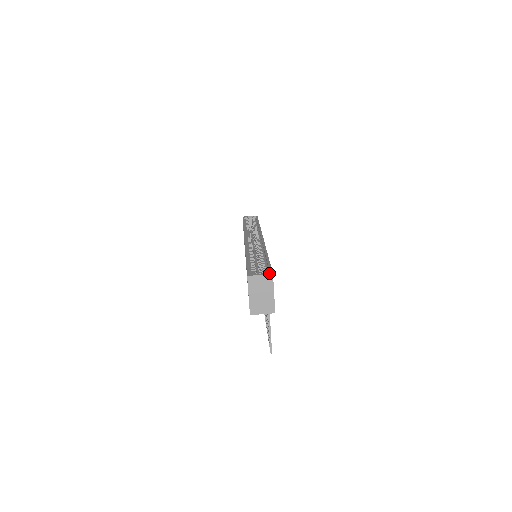
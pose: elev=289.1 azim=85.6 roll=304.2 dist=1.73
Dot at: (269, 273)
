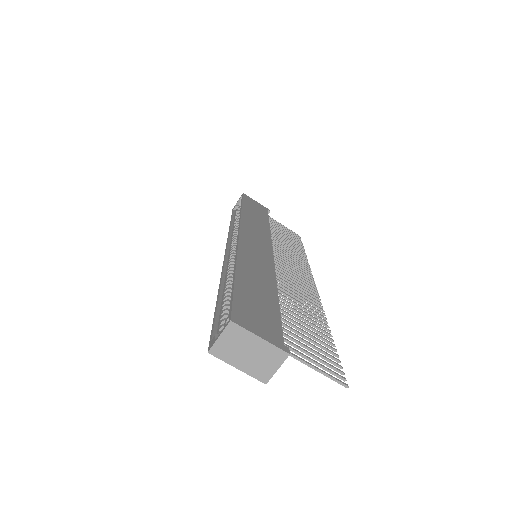
Dot at: (227, 323)
